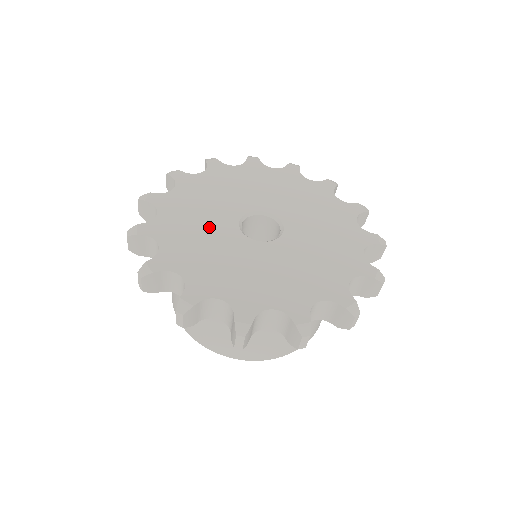
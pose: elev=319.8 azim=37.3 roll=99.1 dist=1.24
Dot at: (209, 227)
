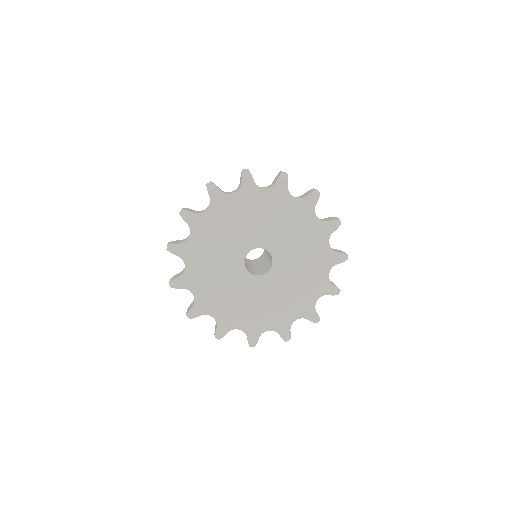
Dot at: (228, 242)
